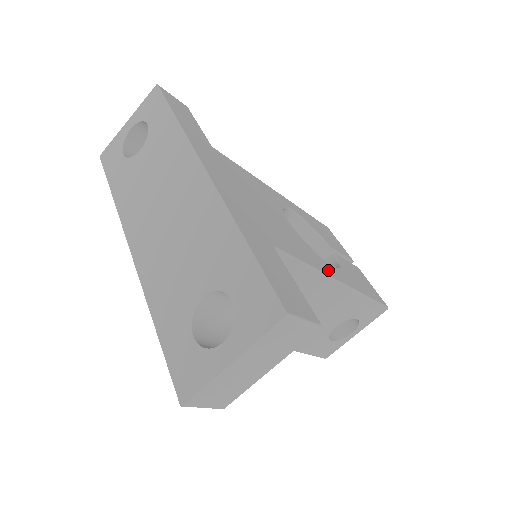
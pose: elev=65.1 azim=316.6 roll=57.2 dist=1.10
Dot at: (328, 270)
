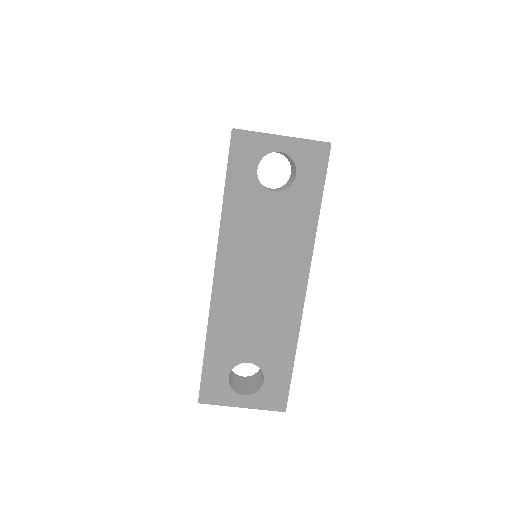
Dot at: occluded
